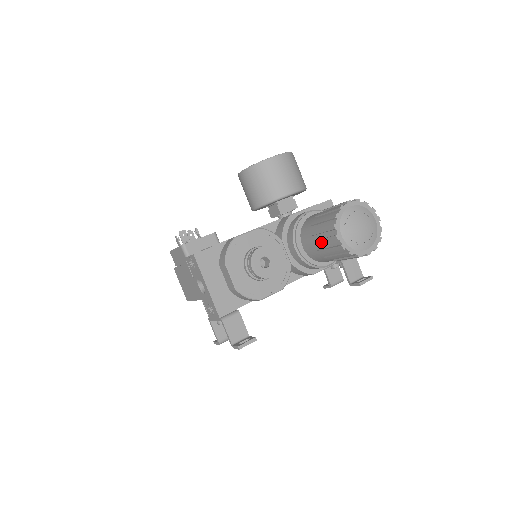
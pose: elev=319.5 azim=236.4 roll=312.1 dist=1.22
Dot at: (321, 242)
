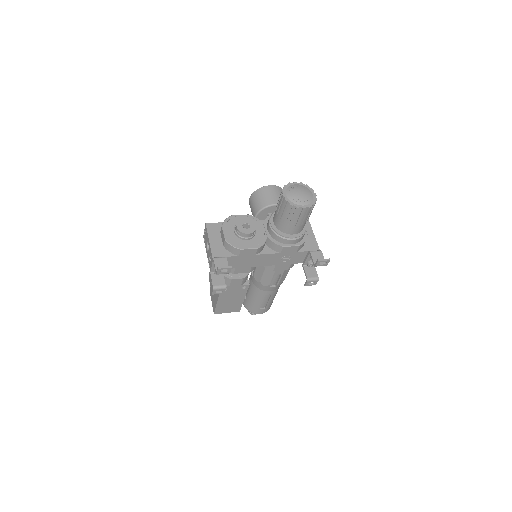
Dot at: (278, 207)
